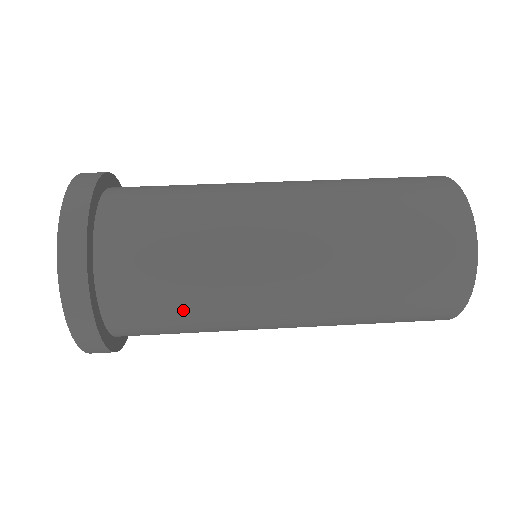
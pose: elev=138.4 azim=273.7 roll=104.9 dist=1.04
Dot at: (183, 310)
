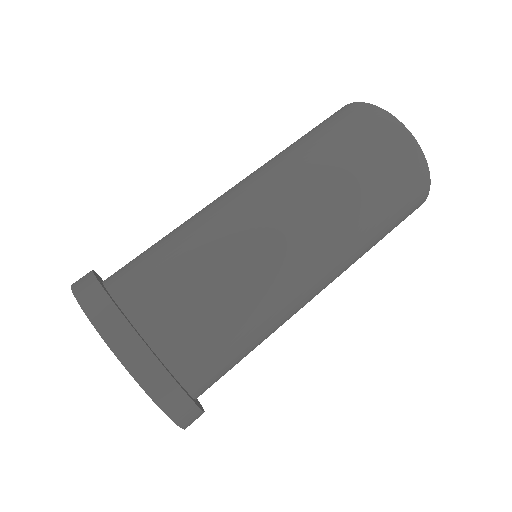
Dot at: occluded
